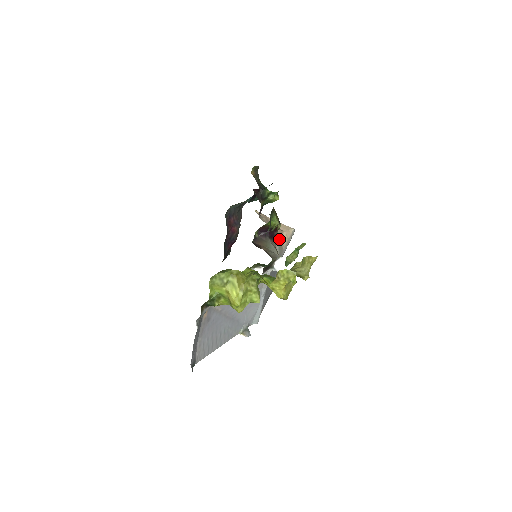
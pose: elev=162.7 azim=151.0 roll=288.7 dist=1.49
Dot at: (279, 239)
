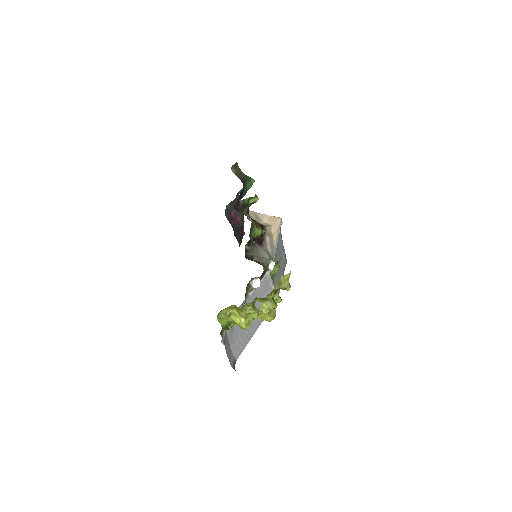
Dot at: (269, 238)
